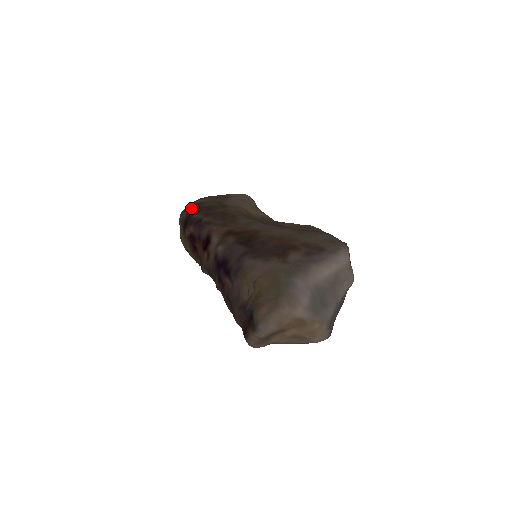
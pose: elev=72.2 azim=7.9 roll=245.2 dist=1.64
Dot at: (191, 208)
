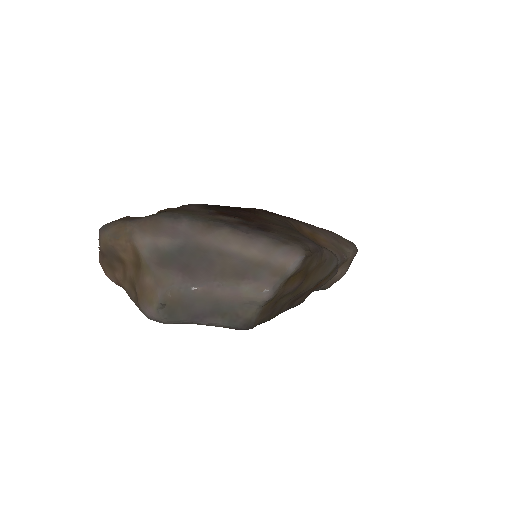
Dot at: occluded
